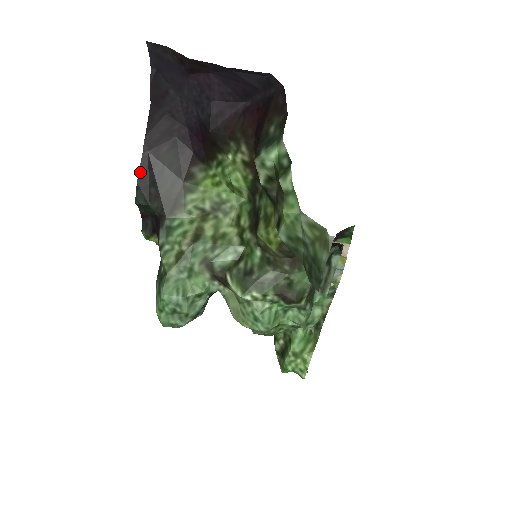
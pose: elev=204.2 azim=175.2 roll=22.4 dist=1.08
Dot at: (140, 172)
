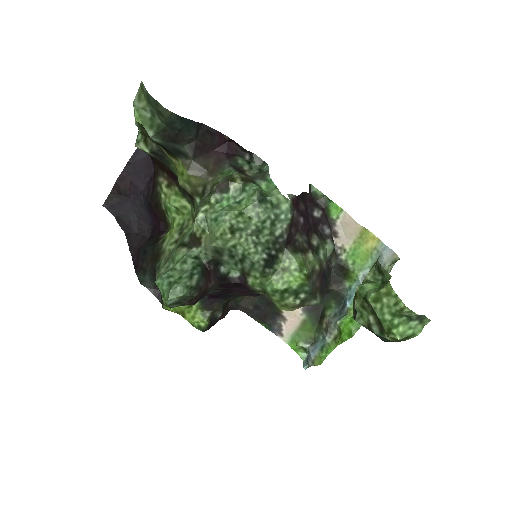
Dot at: (134, 265)
